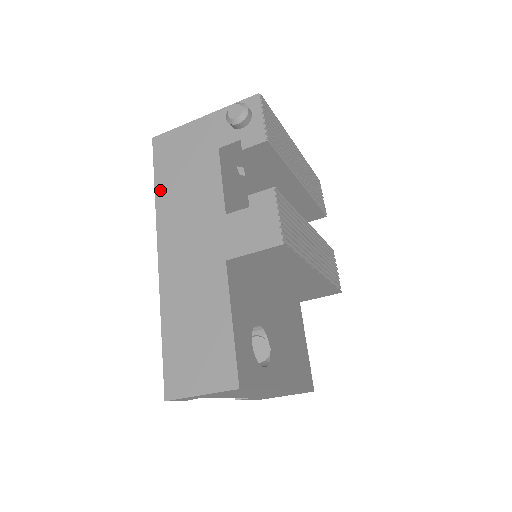
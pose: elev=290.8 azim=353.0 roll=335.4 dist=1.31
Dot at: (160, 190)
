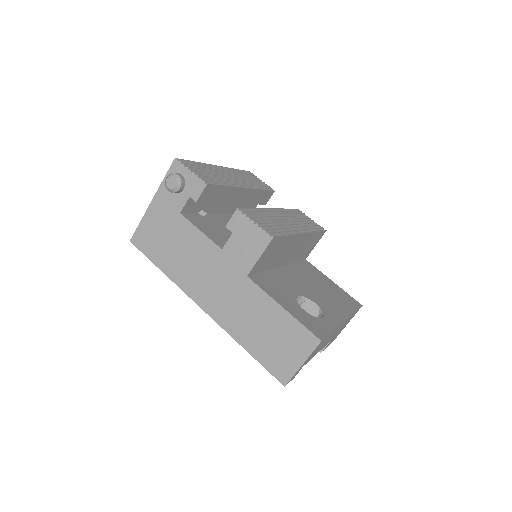
Dot at: (166, 269)
